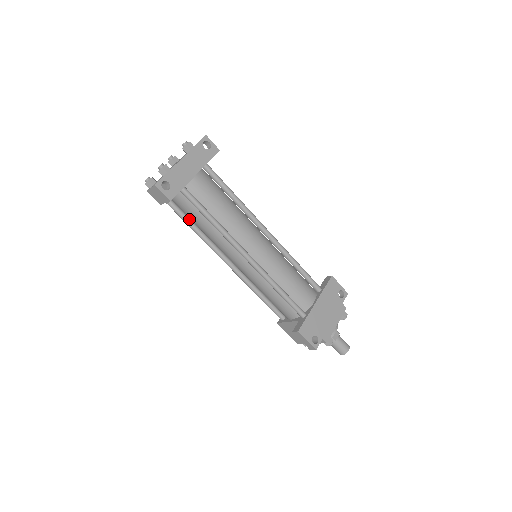
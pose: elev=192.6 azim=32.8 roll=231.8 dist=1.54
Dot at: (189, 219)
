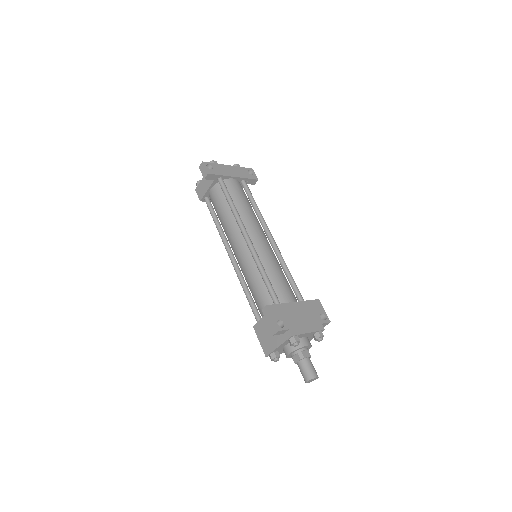
Dot at: occluded
